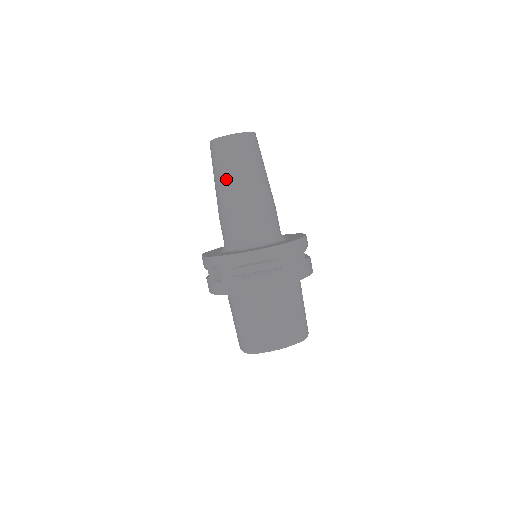
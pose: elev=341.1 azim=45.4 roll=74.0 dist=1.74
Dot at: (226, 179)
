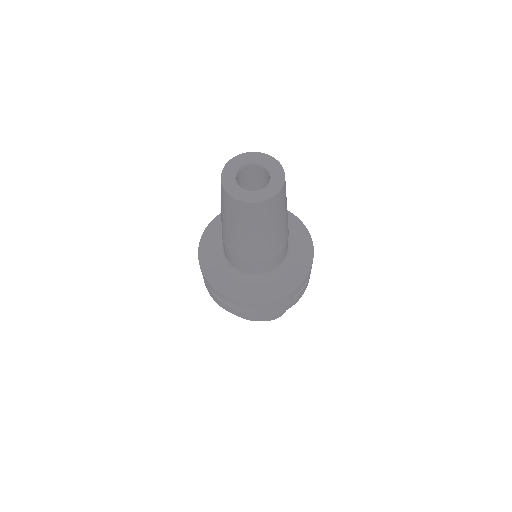
Dot at: (227, 225)
